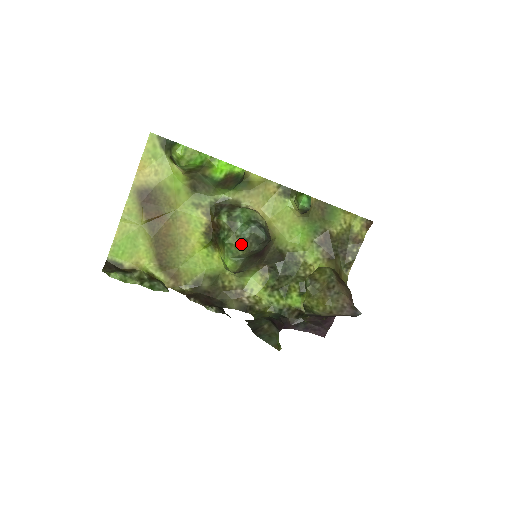
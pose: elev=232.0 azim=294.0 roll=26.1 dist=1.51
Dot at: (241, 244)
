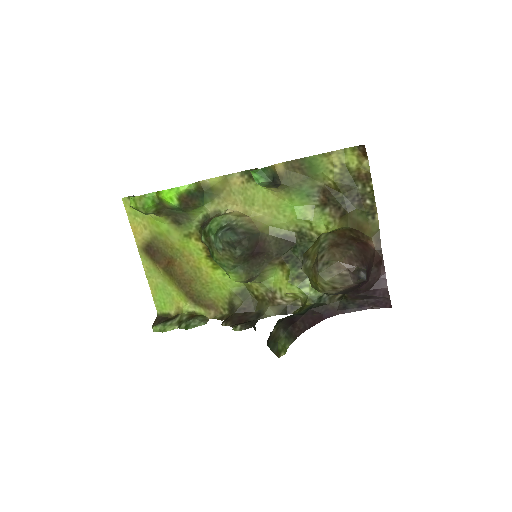
Dot at: (224, 255)
